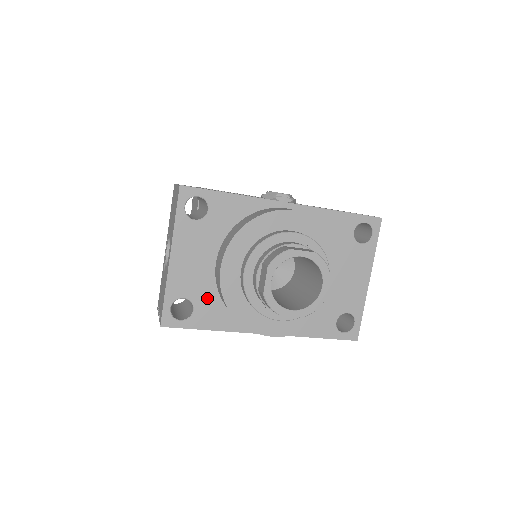
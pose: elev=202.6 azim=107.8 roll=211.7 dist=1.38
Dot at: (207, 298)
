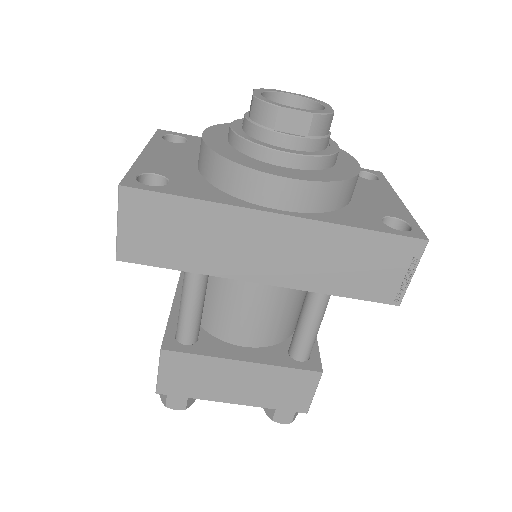
Dot at: (188, 179)
